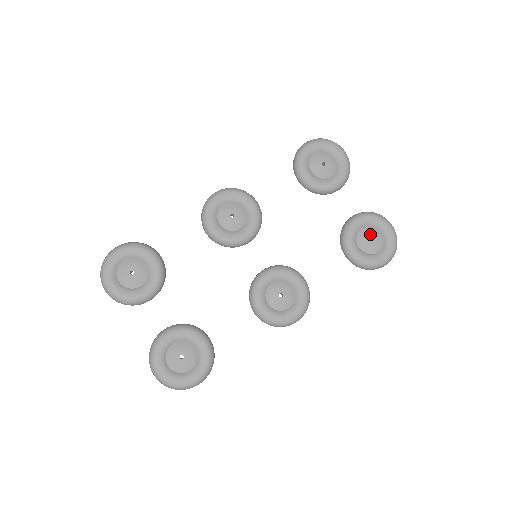
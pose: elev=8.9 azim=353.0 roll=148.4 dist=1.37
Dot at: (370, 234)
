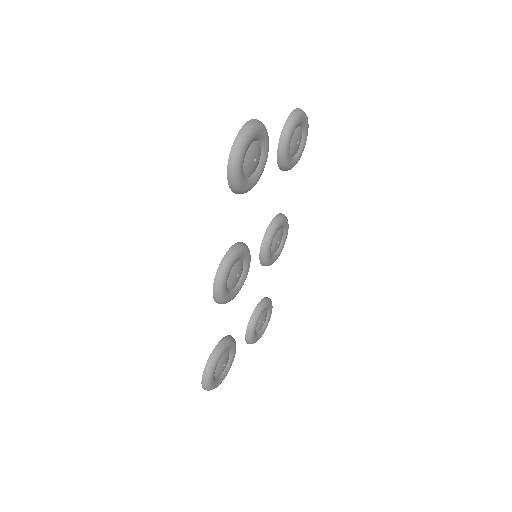
Dot at: (296, 141)
